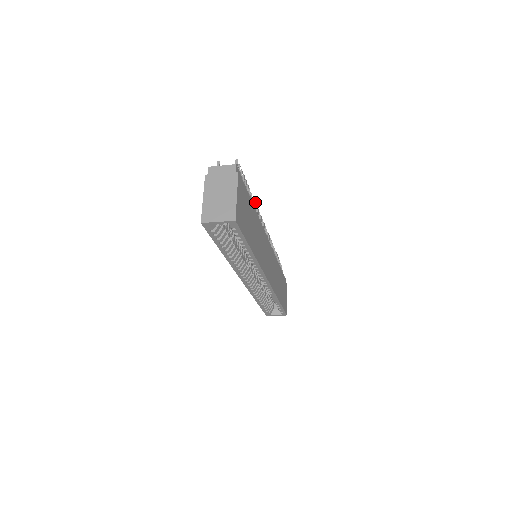
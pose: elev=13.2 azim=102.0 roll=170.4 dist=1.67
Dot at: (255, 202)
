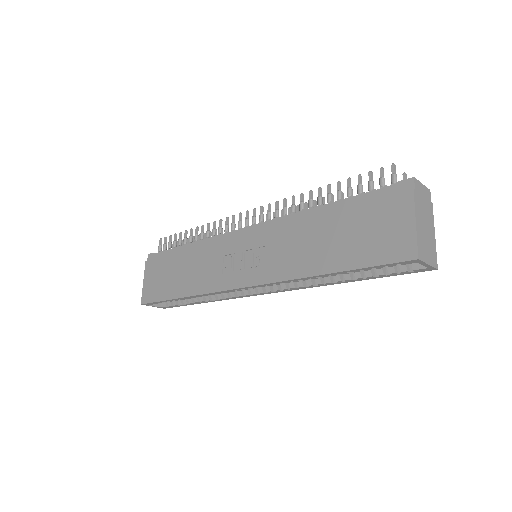
Dot at: (315, 202)
